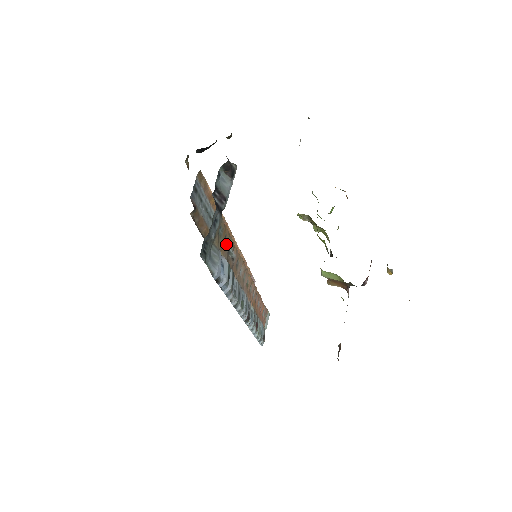
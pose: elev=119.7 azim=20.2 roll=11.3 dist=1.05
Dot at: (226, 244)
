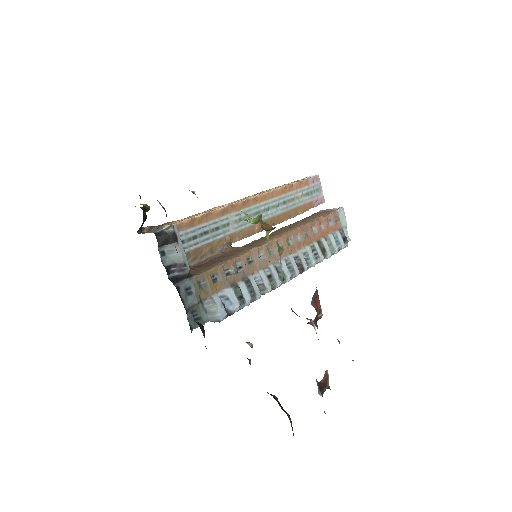
Dot at: (219, 278)
